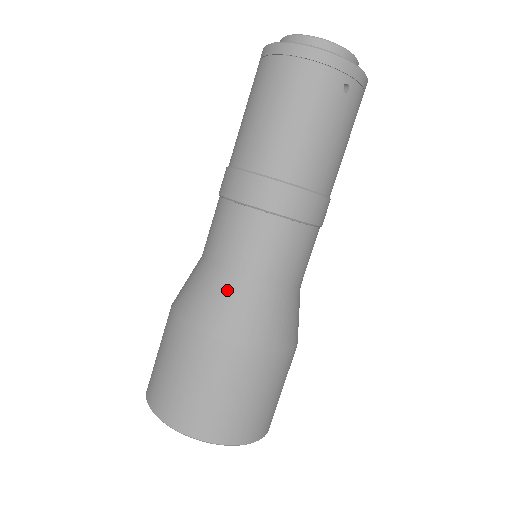
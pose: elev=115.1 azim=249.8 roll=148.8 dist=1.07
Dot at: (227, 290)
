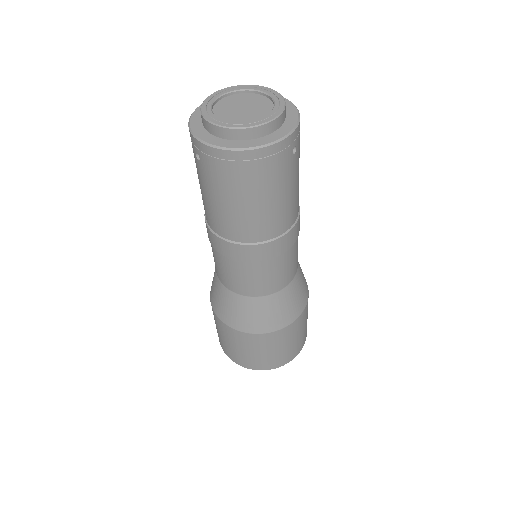
Dot at: (264, 306)
